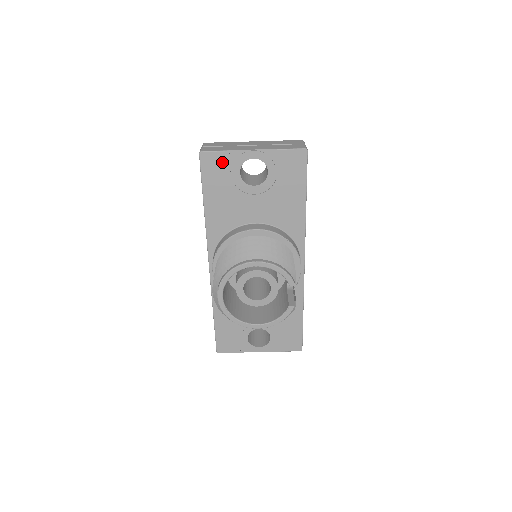
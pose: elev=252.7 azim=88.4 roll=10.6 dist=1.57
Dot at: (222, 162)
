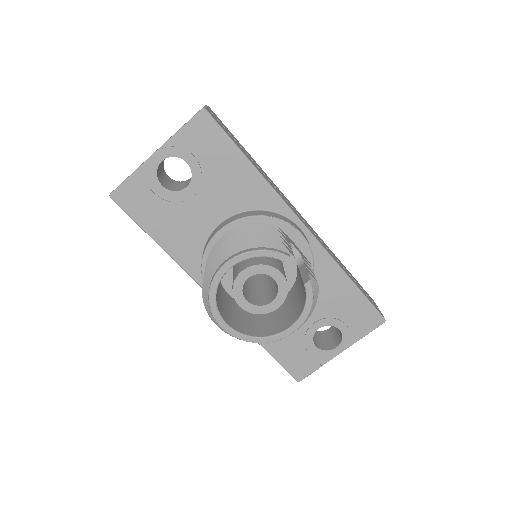
Dot at: (137, 189)
